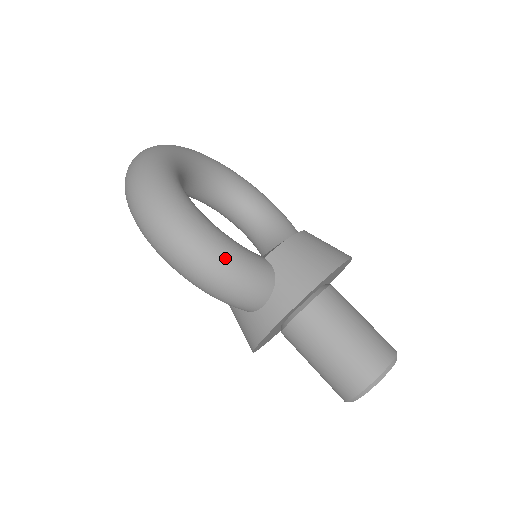
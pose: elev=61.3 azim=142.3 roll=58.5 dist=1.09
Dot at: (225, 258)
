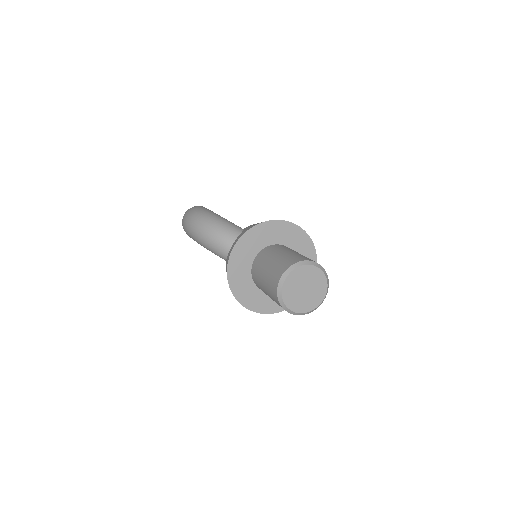
Dot at: (211, 217)
